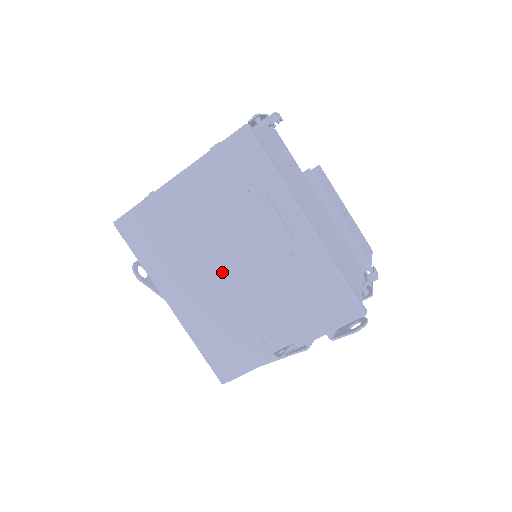
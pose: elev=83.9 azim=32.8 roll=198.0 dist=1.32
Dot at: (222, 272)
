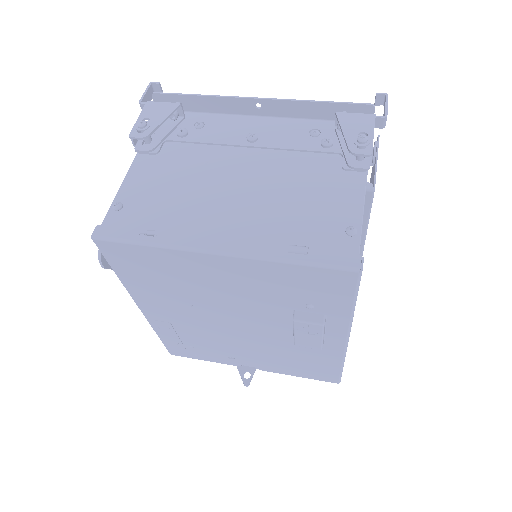
Dot at: (223, 322)
